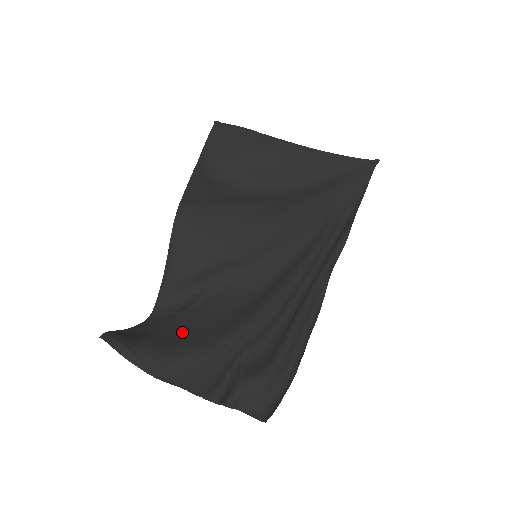
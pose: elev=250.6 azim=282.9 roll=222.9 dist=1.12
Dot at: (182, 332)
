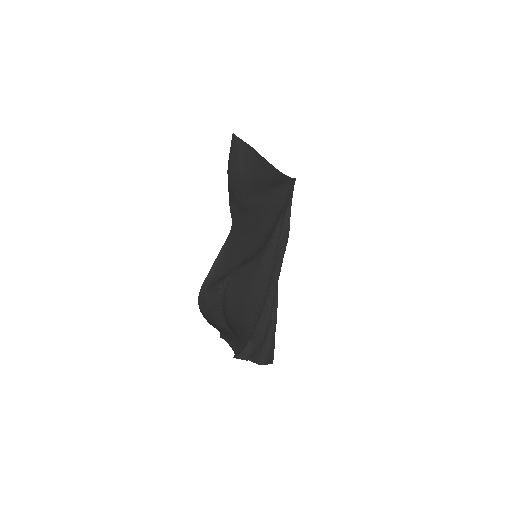
Dot at: (232, 318)
